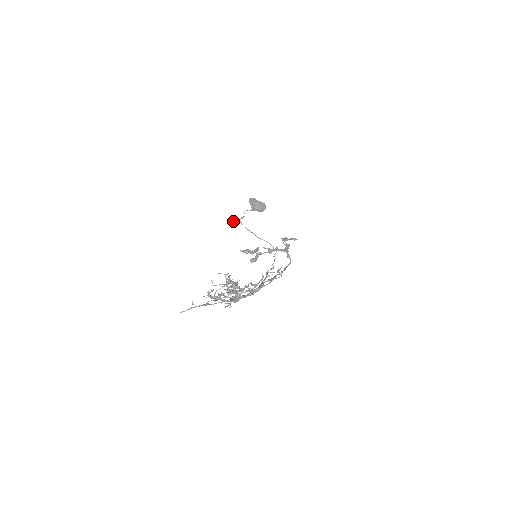
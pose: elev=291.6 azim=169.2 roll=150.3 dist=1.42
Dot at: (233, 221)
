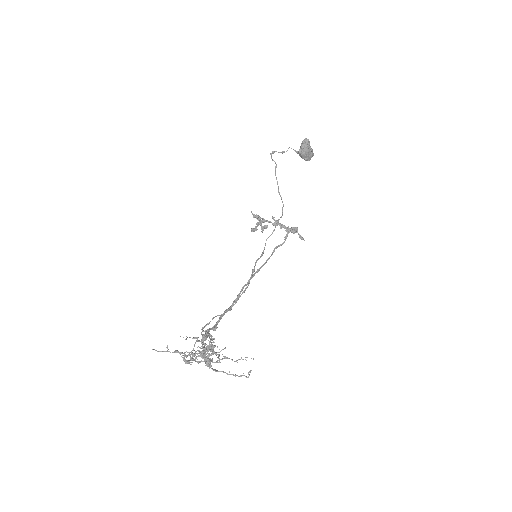
Dot at: (271, 153)
